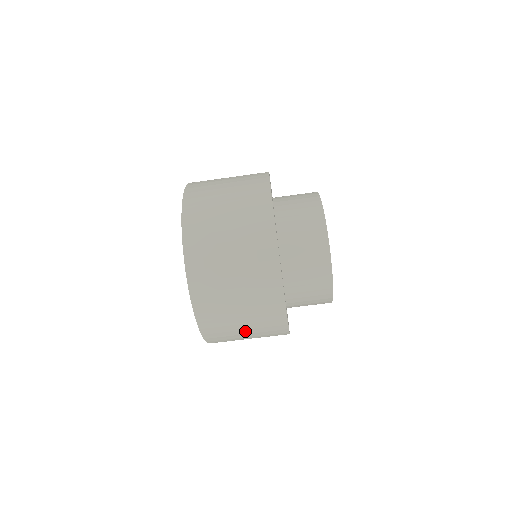
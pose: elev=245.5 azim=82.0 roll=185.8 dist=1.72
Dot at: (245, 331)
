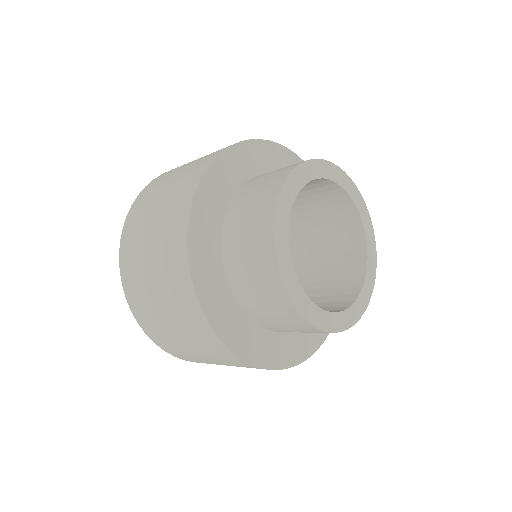
Dot at: occluded
